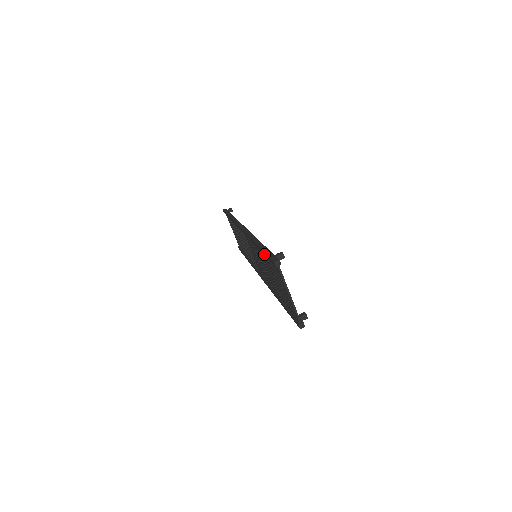
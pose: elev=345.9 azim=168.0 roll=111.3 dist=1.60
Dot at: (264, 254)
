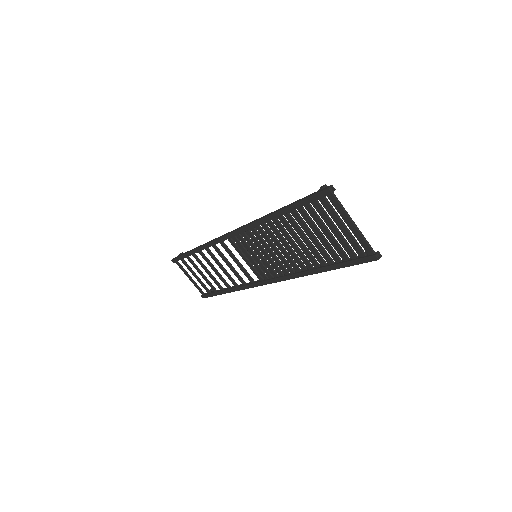
Dot at: (296, 207)
